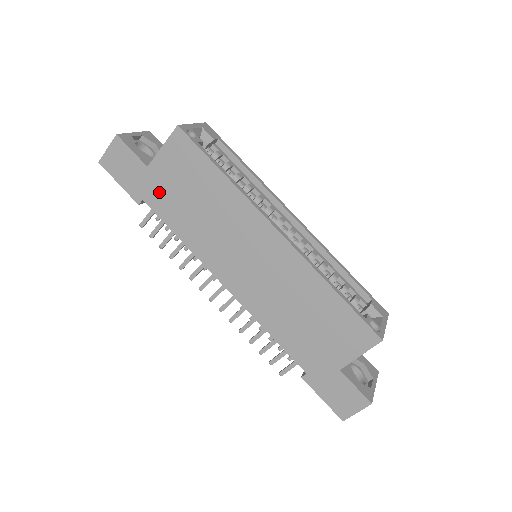
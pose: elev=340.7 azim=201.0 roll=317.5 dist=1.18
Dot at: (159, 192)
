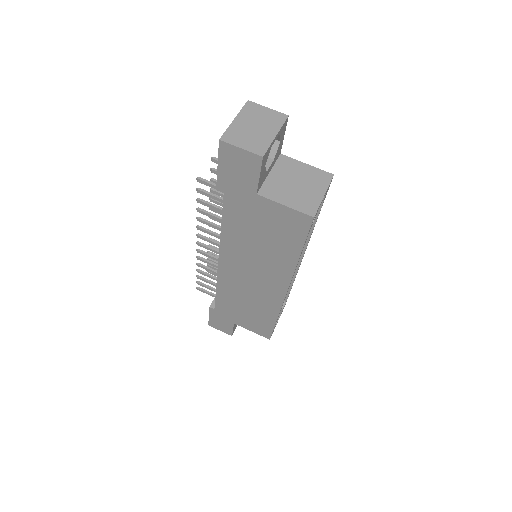
Dot at: (243, 208)
